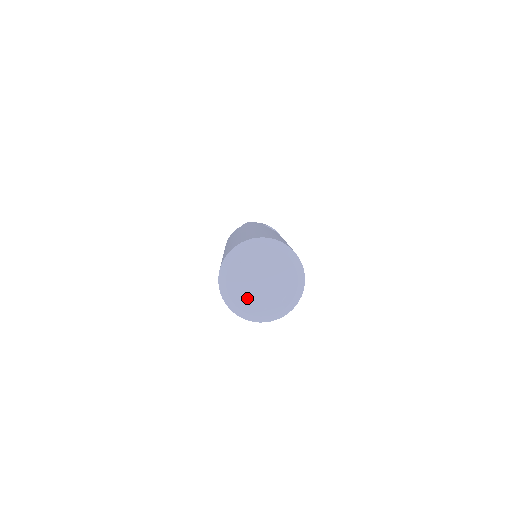
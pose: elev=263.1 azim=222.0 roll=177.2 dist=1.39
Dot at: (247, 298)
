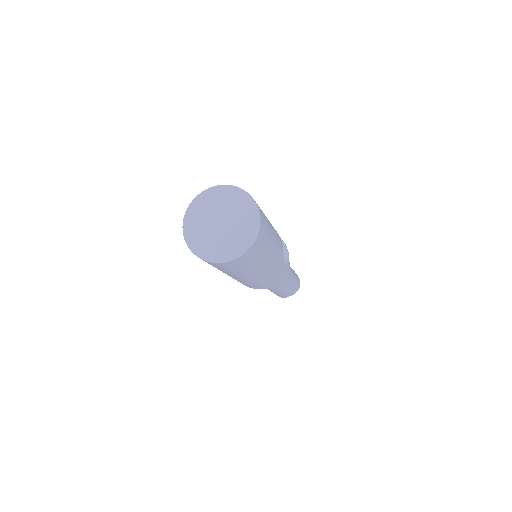
Dot at: (200, 227)
